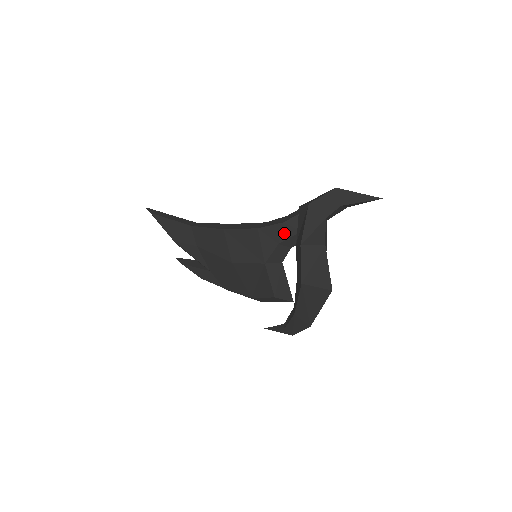
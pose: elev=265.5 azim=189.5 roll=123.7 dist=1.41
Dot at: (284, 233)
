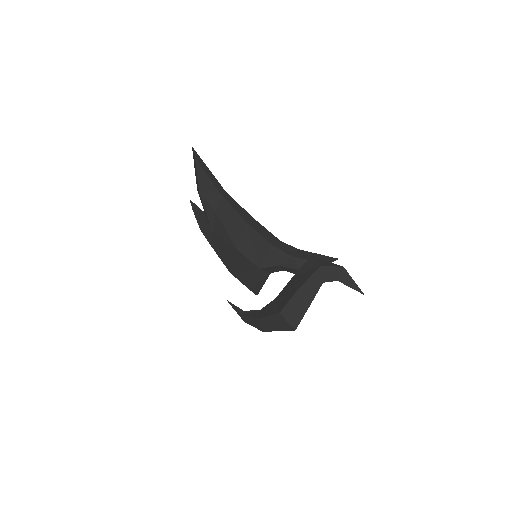
Dot at: (288, 263)
